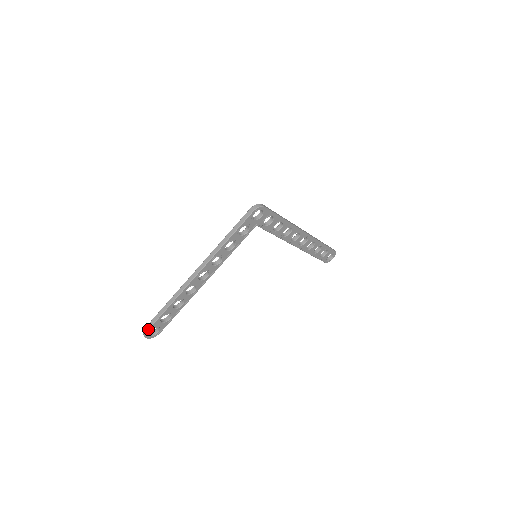
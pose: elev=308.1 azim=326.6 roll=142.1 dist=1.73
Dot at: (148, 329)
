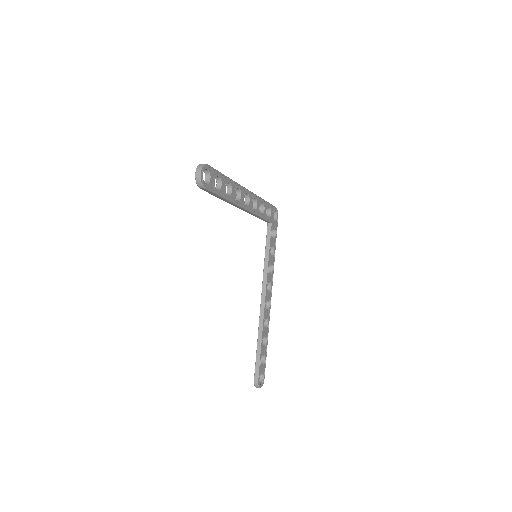
Dot at: (209, 165)
